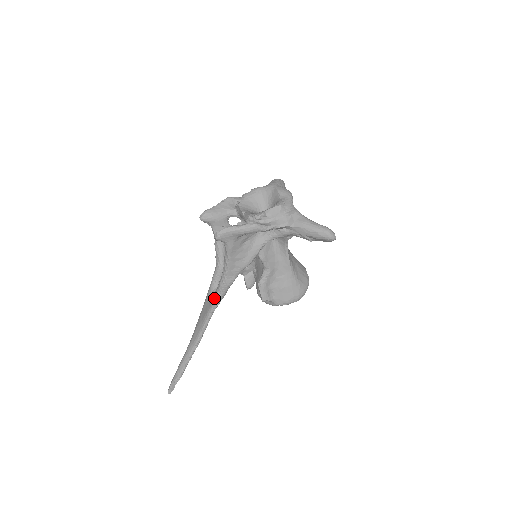
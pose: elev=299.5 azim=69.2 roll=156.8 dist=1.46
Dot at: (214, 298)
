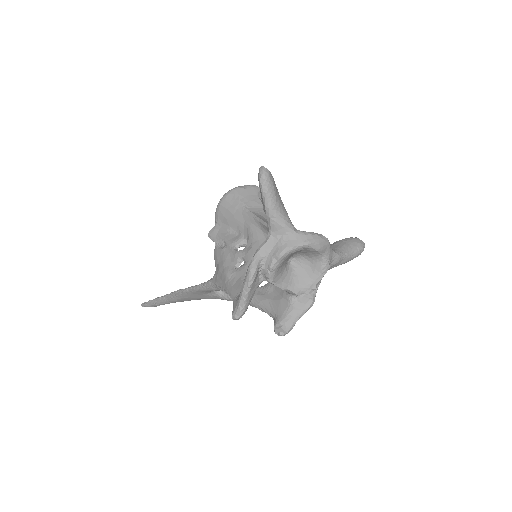
Dot at: occluded
